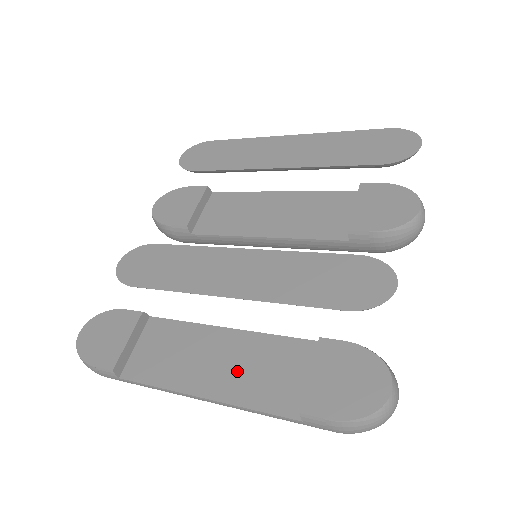
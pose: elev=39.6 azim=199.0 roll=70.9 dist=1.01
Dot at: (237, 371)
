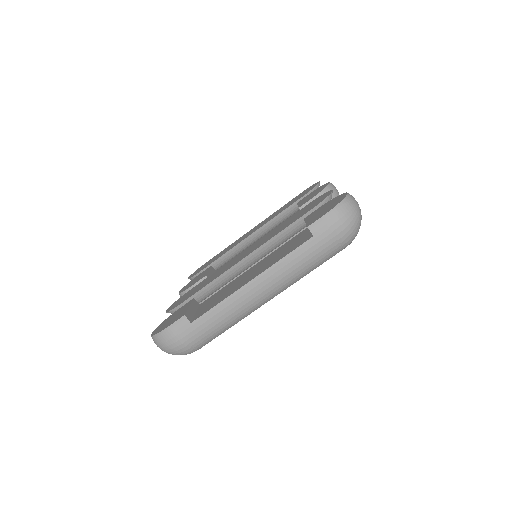
Dot at: (267, 263)
